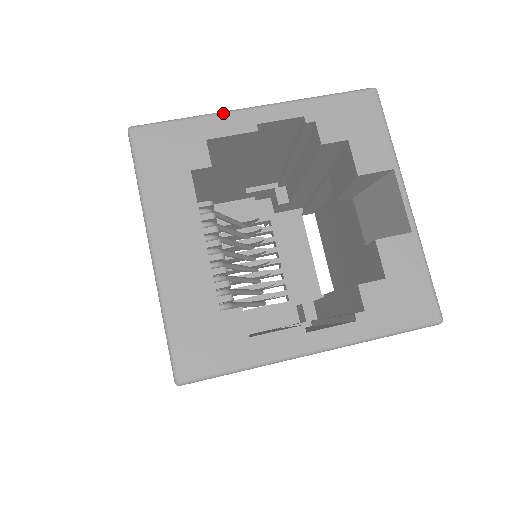
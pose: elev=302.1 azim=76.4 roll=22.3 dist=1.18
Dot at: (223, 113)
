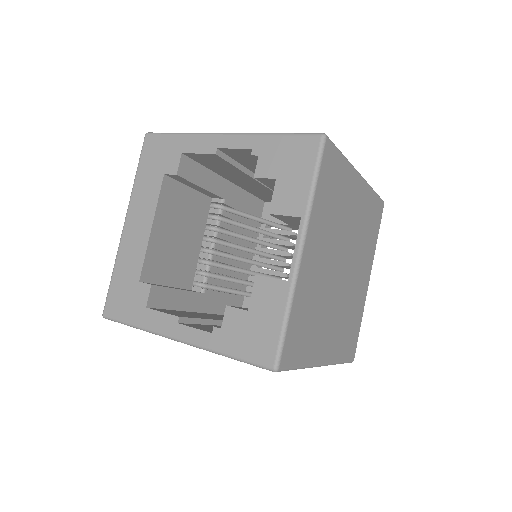
Dot at: (200, 134)
